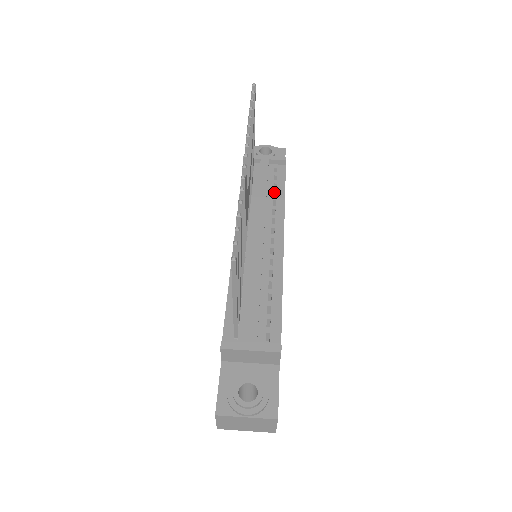
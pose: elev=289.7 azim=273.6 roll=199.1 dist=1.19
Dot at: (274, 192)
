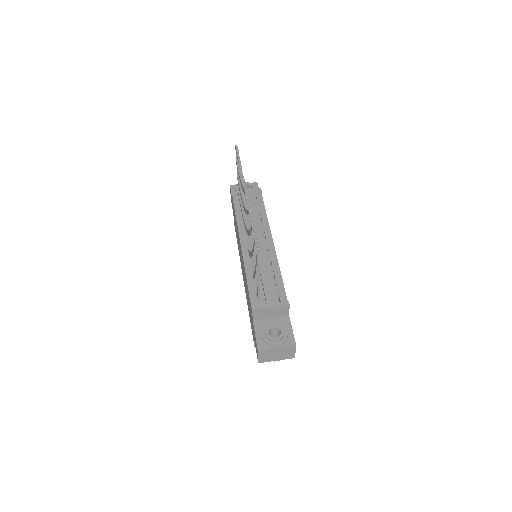
Dot at: (258, 212)
